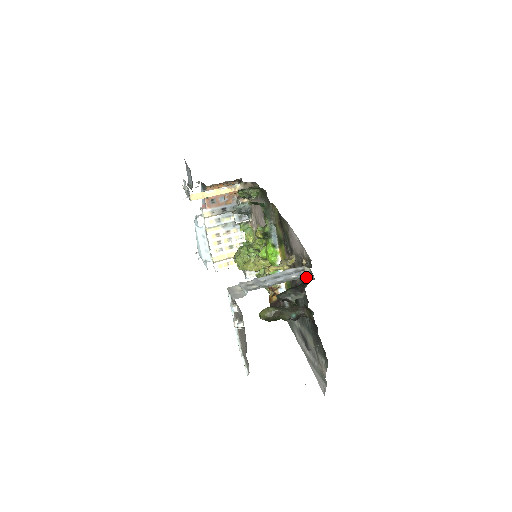
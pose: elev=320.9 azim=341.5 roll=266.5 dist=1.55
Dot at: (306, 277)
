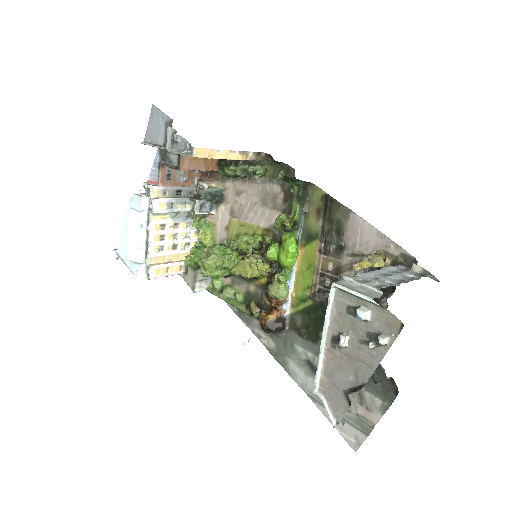
Dot at: occluded
